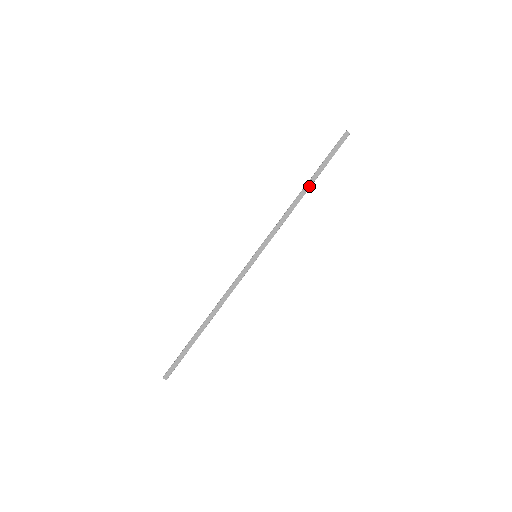
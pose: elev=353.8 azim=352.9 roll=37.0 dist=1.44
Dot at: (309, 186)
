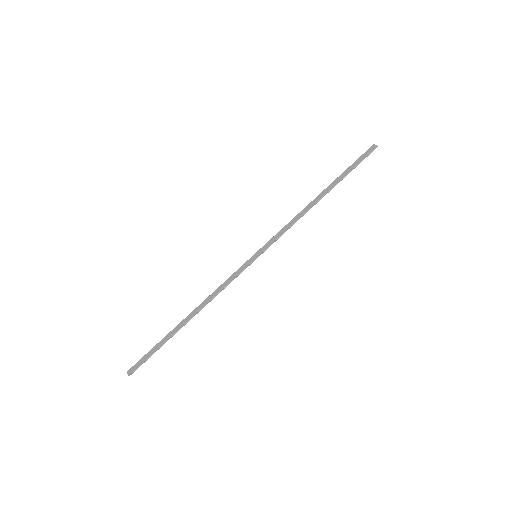
Dot at: (325, 192)
